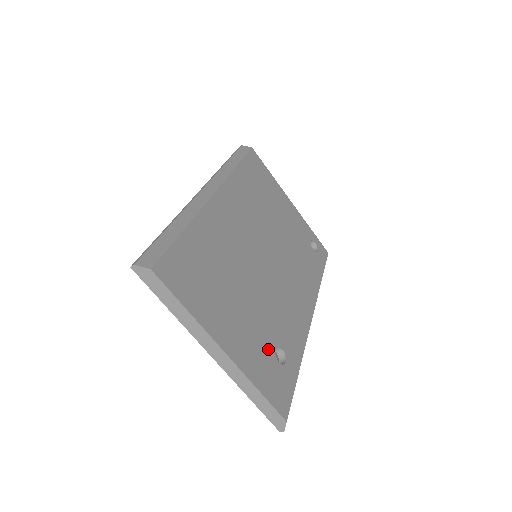
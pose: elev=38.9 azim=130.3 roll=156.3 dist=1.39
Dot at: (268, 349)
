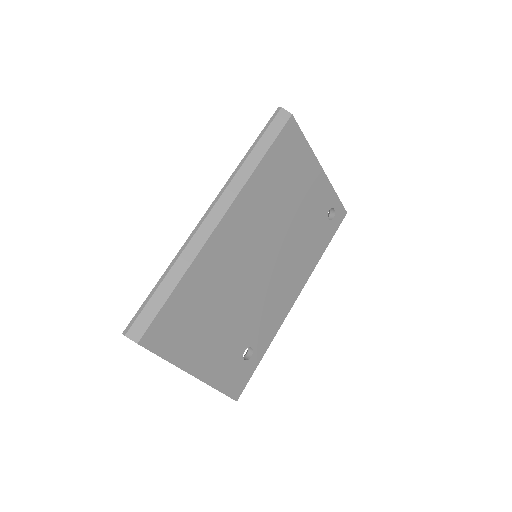
Dot at: (237, 354)
